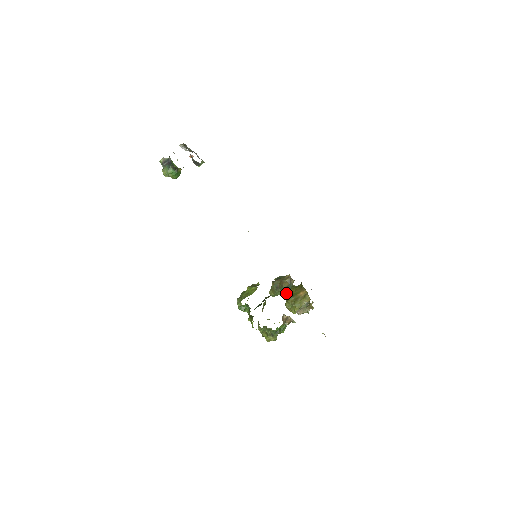
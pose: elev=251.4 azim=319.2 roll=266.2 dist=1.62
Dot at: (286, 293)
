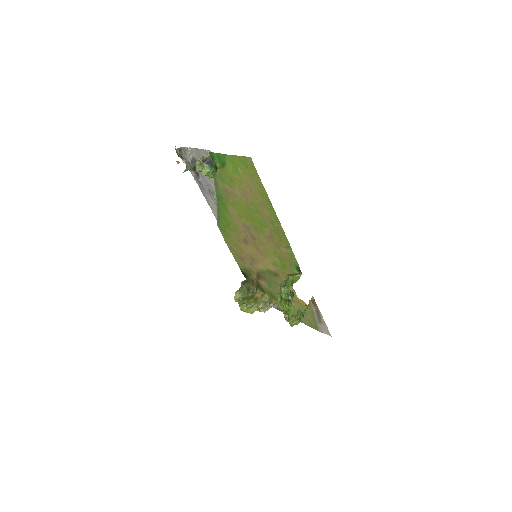
Dot at: (236, 298)
